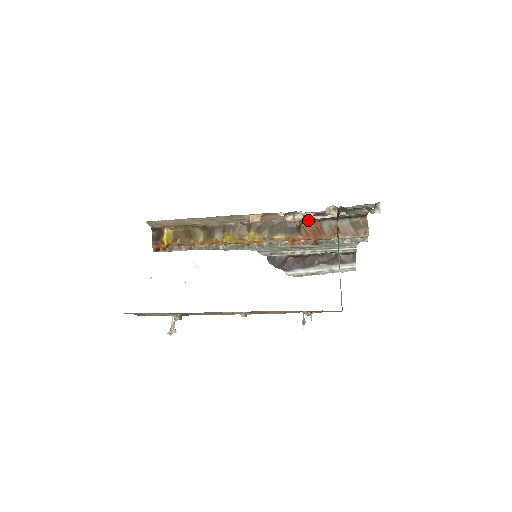
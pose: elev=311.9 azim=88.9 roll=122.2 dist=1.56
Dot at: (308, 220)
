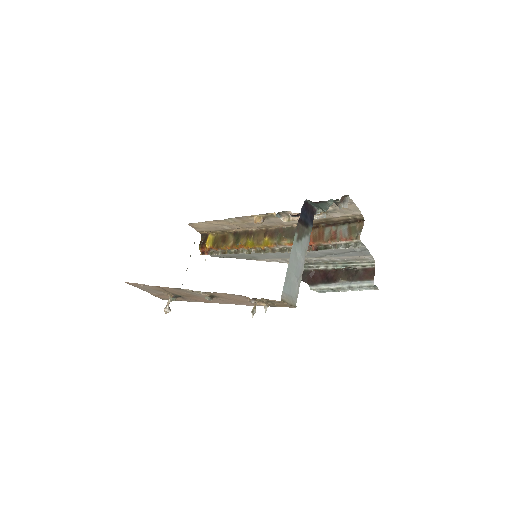
Dot at: (314, 226)
